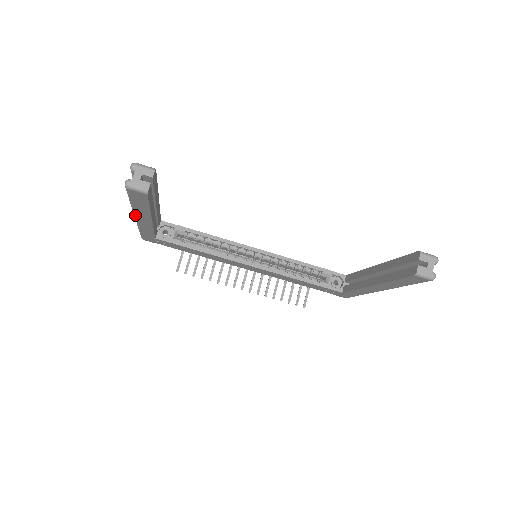
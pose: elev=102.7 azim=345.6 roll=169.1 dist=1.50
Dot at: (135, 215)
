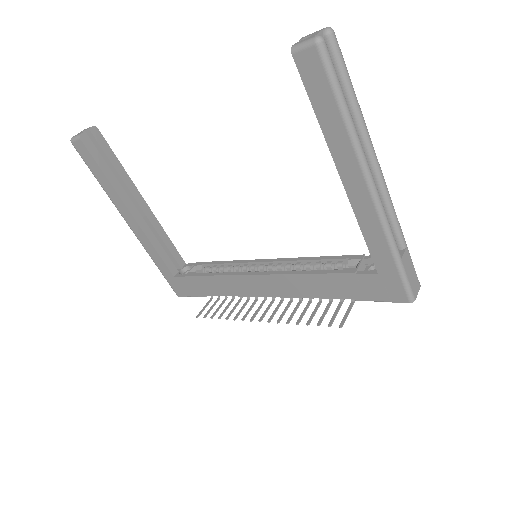
Dot at: (121, 215)
